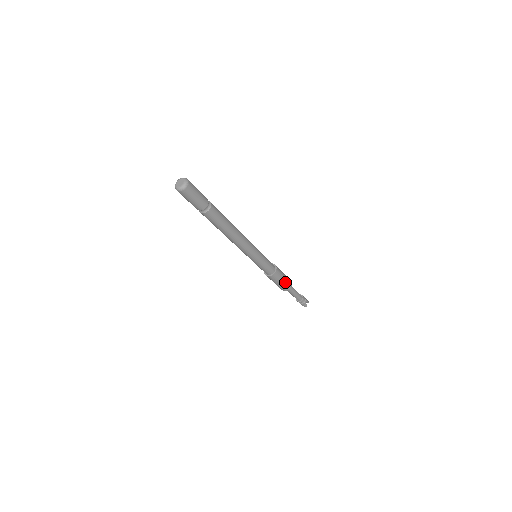
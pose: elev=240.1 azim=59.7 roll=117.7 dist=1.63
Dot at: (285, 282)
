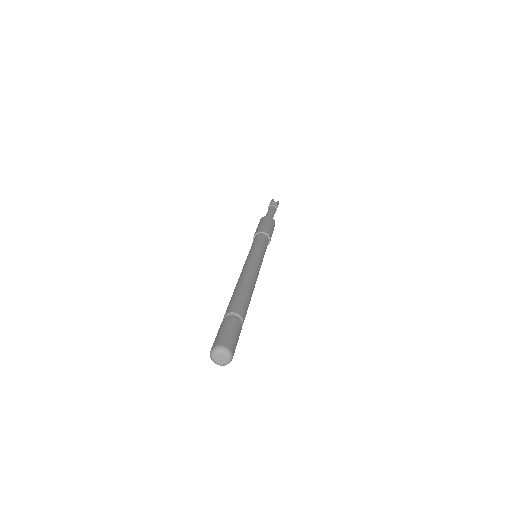
Dot at: occluded
